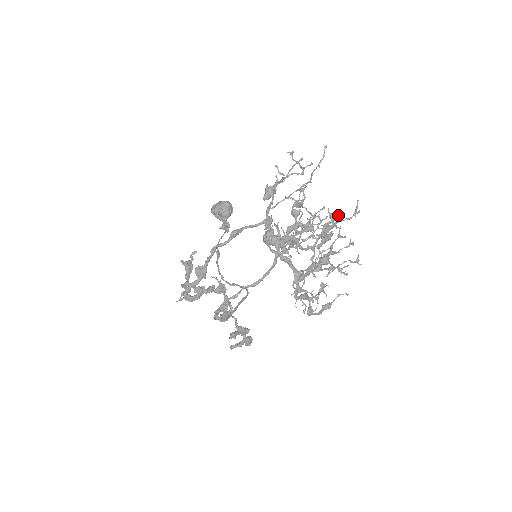
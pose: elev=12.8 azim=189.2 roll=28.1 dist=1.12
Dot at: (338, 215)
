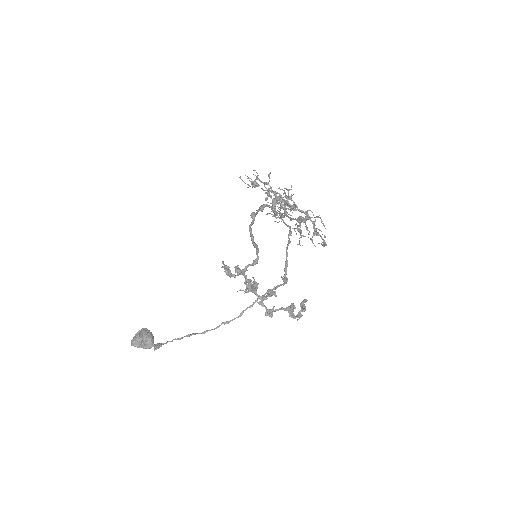
Dot at: (280, 208)
